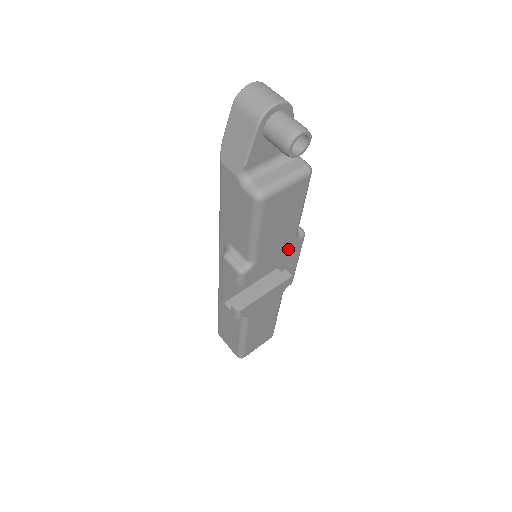
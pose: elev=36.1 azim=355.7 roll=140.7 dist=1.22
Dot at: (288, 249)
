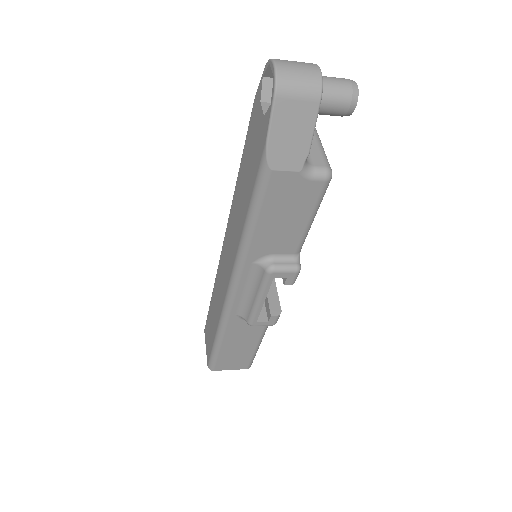
Dot at: occluded
